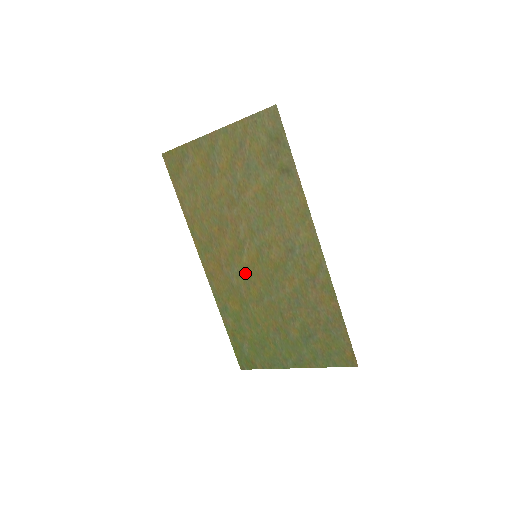
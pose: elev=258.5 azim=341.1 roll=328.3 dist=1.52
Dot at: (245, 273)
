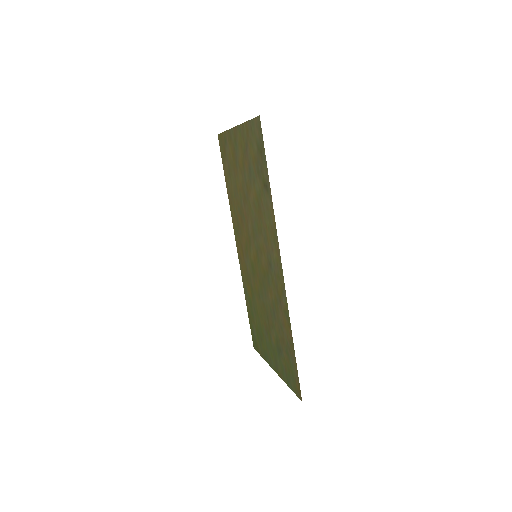
Dot at: (252, 267)
